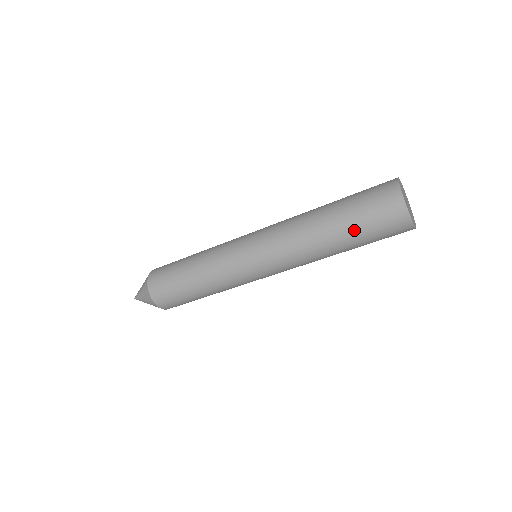
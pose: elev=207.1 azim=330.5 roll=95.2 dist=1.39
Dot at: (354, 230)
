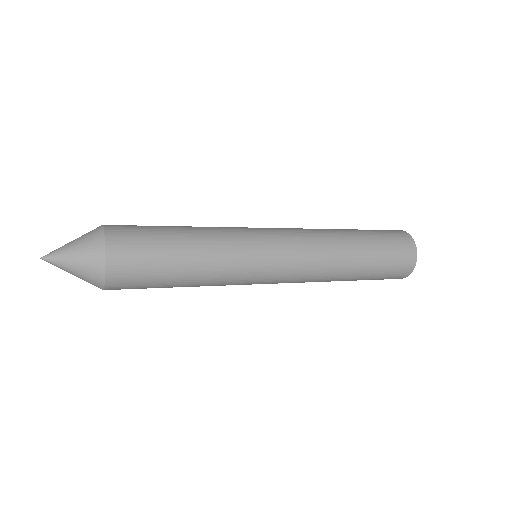
Dot at: occluded
